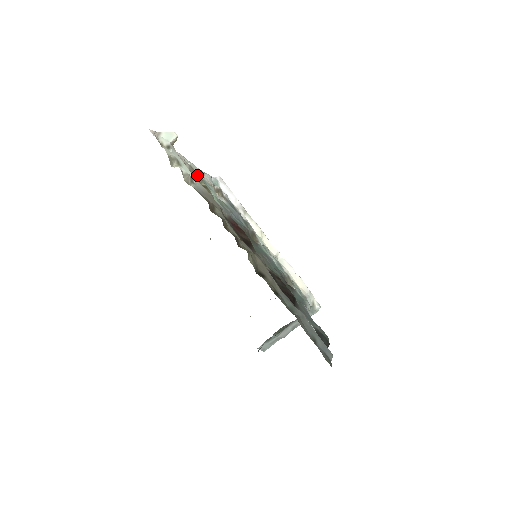
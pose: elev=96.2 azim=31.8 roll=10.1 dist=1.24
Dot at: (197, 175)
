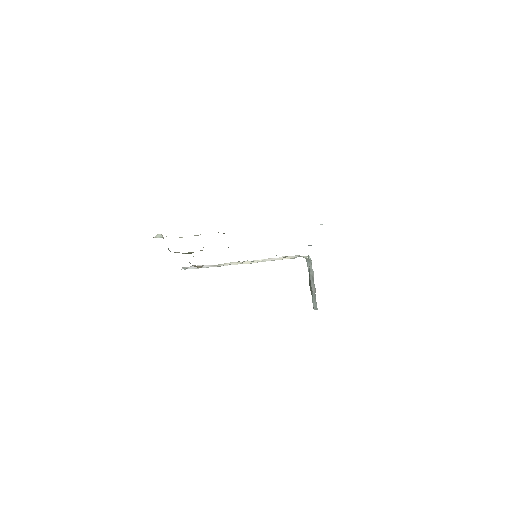
Dot at: (184, 253)
